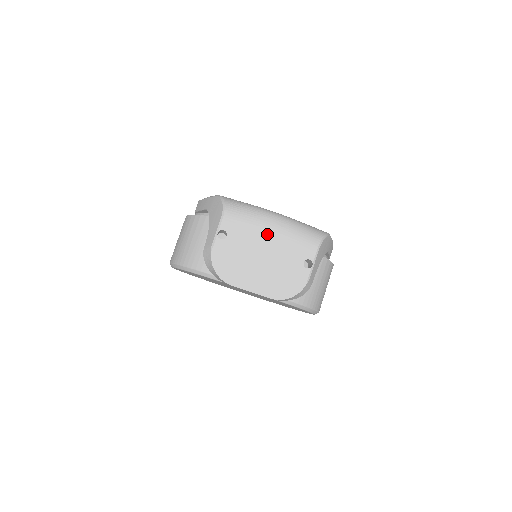
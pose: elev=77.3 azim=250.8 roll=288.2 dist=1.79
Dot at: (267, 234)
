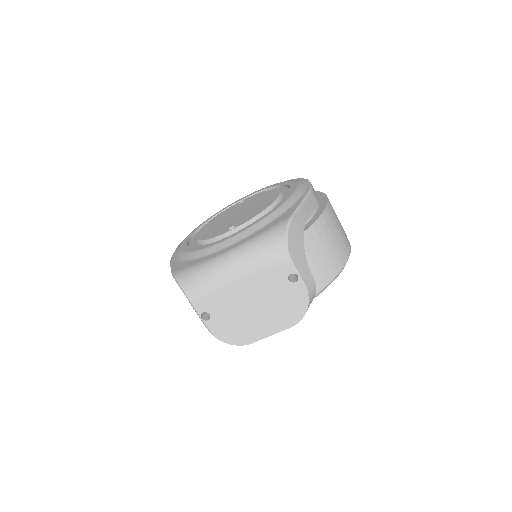
Dot at: (237, 286)
